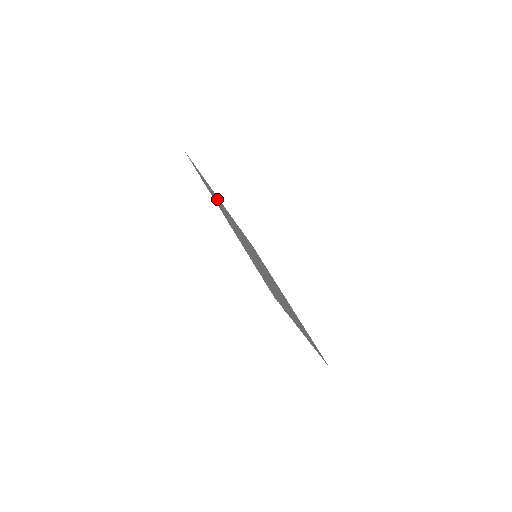
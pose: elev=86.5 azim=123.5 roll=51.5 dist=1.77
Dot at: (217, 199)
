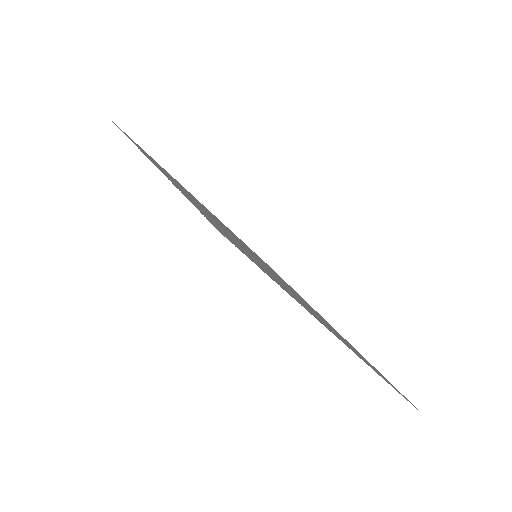
Dot at: (174, 179)
